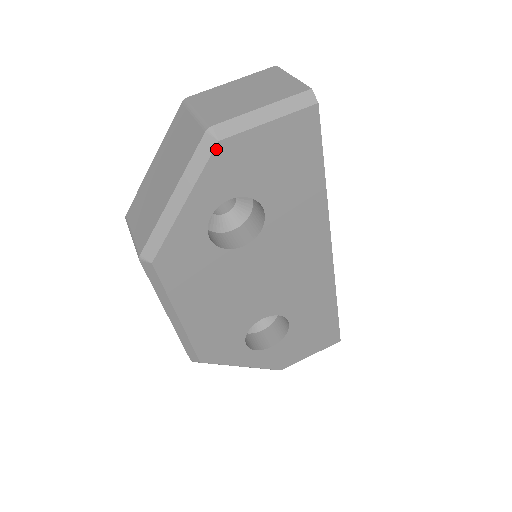
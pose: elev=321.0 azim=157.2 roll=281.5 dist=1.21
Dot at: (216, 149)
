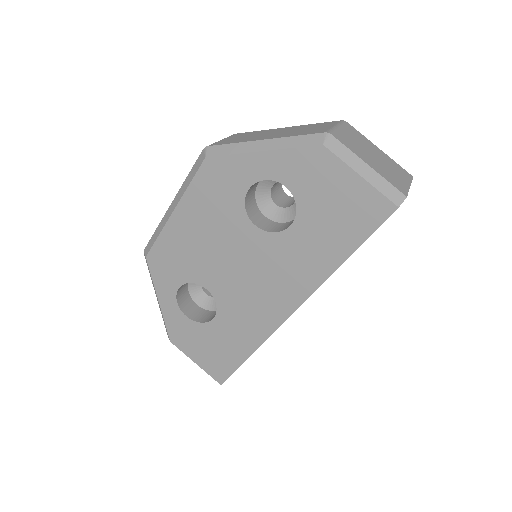
Dot at: (316, 147)
